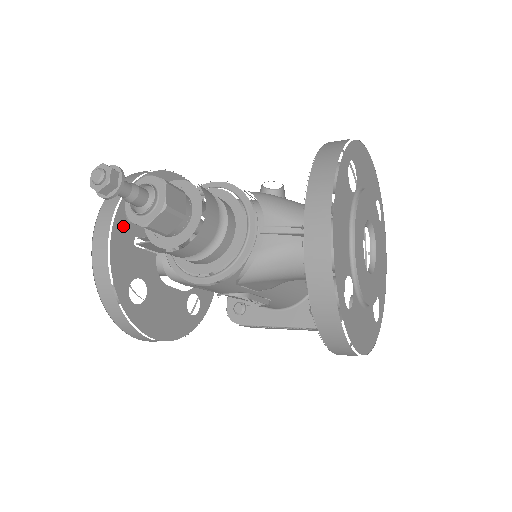
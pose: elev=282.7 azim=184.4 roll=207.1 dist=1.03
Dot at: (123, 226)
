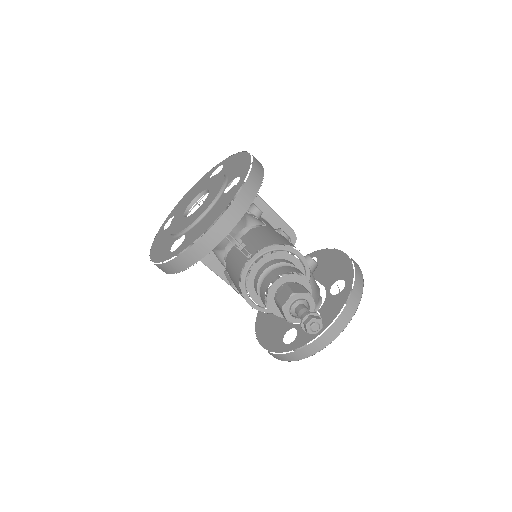
Dot at: occluded
